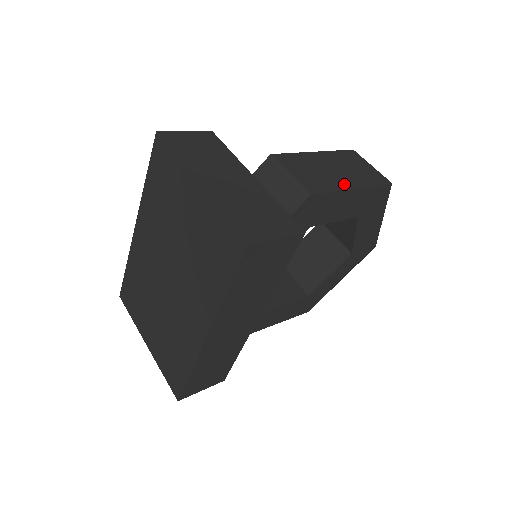
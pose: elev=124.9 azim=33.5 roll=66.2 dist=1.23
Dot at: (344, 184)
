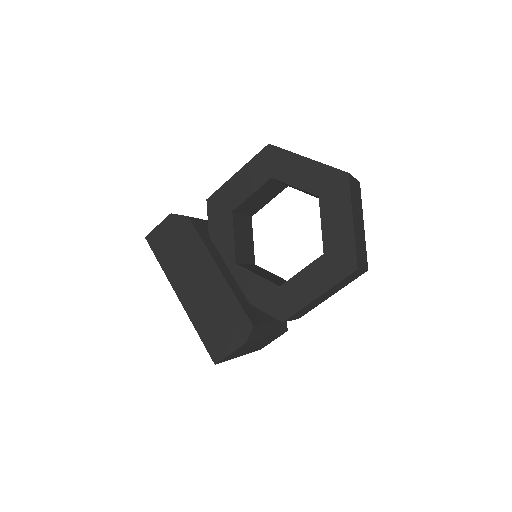
Dot at: occluded
